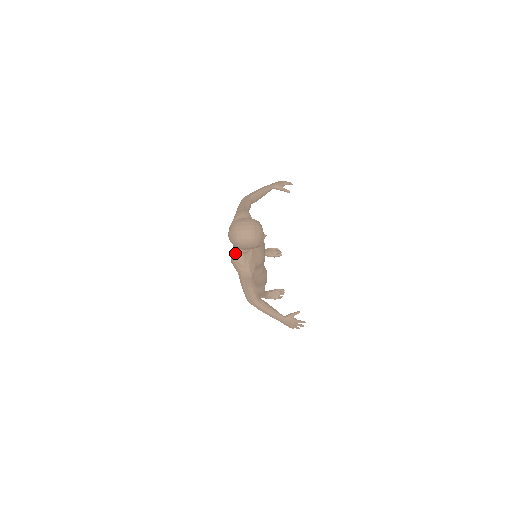
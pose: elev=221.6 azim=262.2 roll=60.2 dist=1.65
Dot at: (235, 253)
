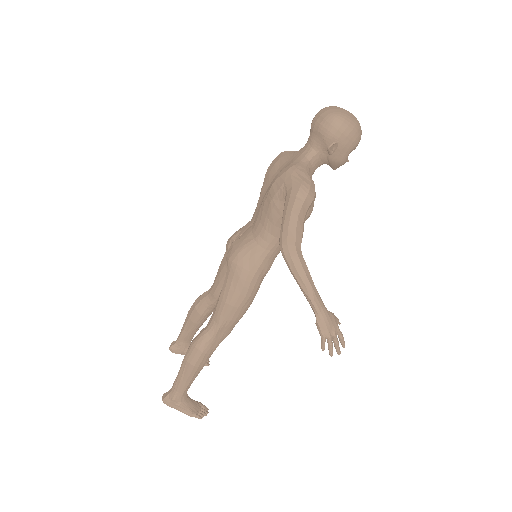
Dot at: (297, 162)
